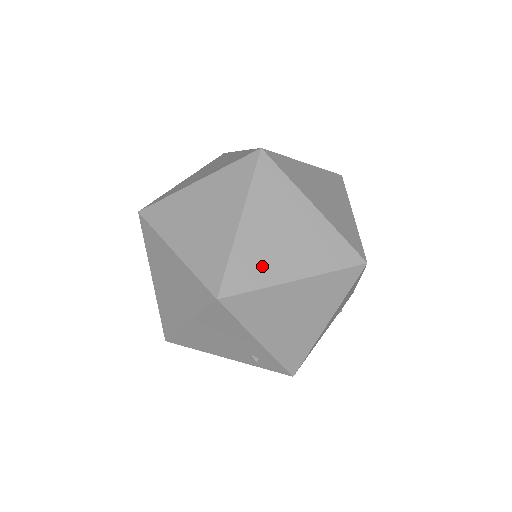
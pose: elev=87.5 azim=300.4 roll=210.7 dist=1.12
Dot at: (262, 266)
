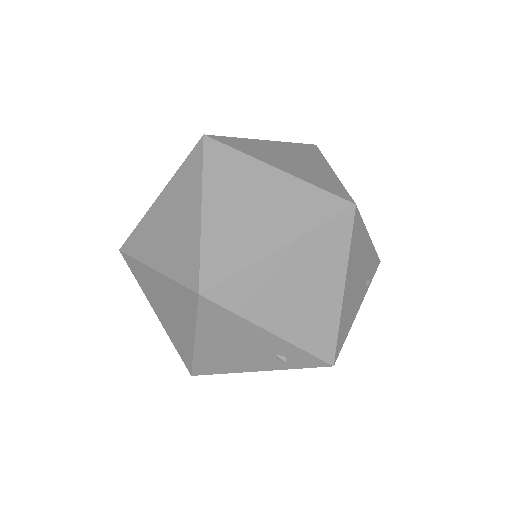
Dot at: (238, 245)
